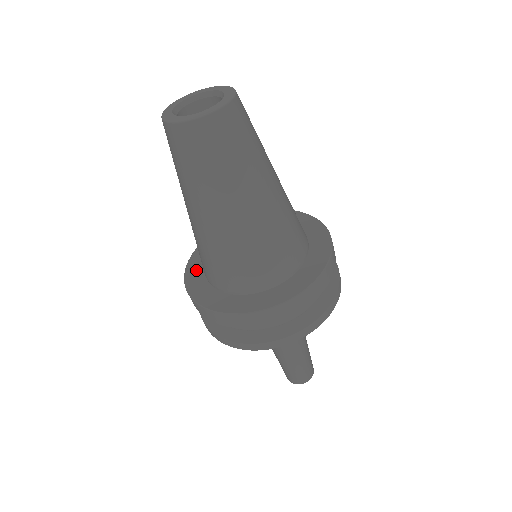
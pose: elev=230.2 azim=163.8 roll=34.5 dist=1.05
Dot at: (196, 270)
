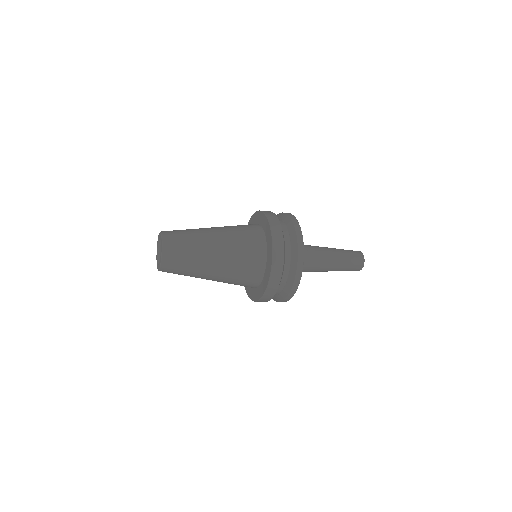
Dot at: occluded
